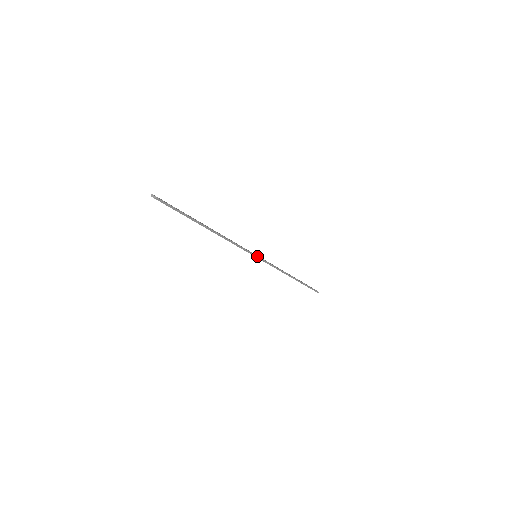
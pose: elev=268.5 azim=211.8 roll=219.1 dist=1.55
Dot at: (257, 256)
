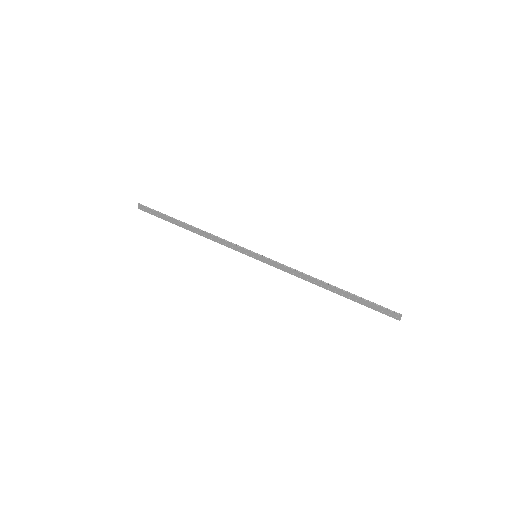
Dot at: (255, 253)
